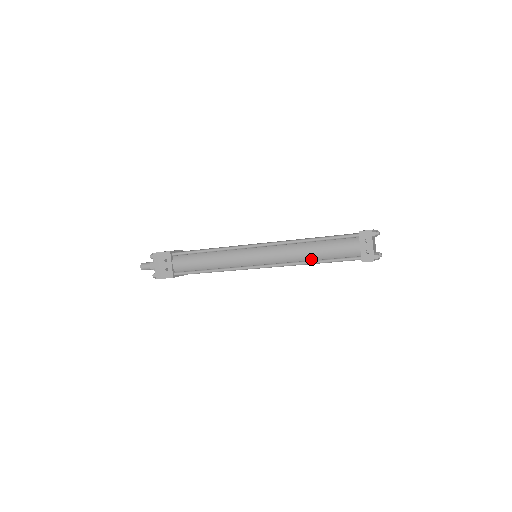
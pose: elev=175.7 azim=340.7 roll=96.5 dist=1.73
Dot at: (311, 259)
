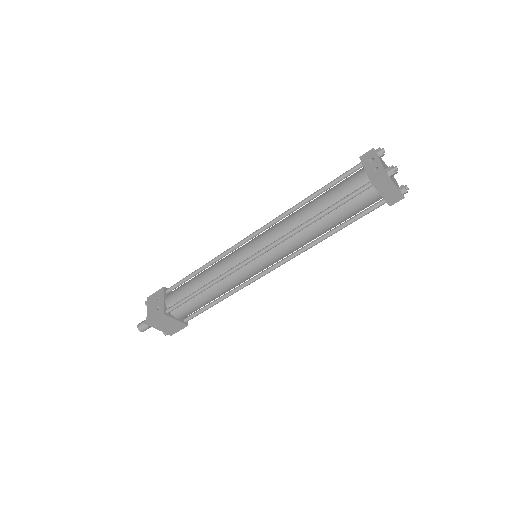
Dot at: (313, 218)
